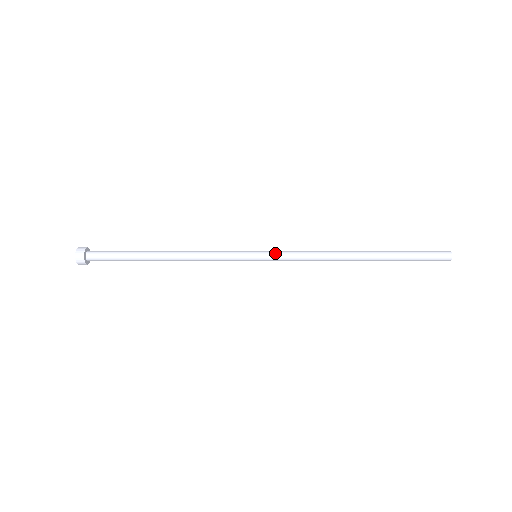
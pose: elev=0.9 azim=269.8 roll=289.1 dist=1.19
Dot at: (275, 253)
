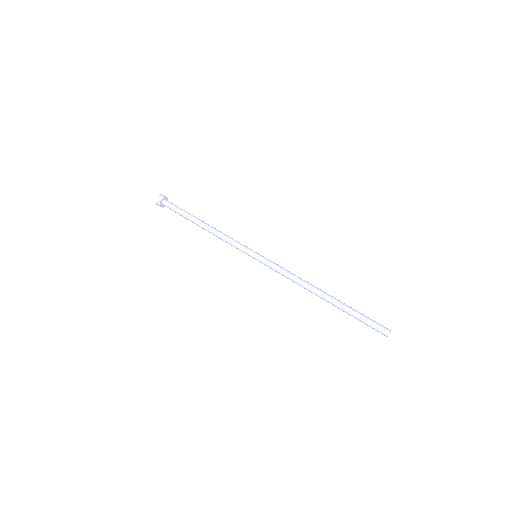
Dot at: (266, 263)
